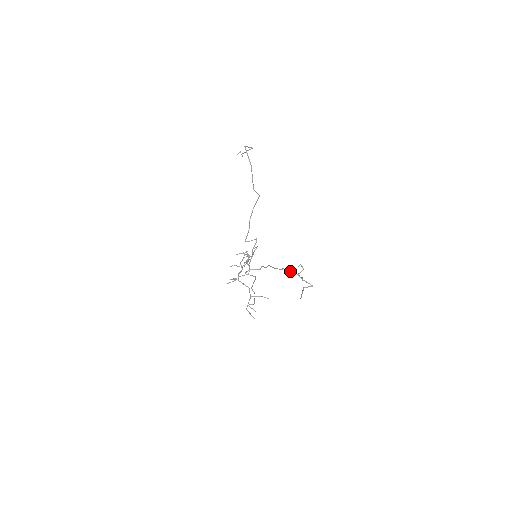
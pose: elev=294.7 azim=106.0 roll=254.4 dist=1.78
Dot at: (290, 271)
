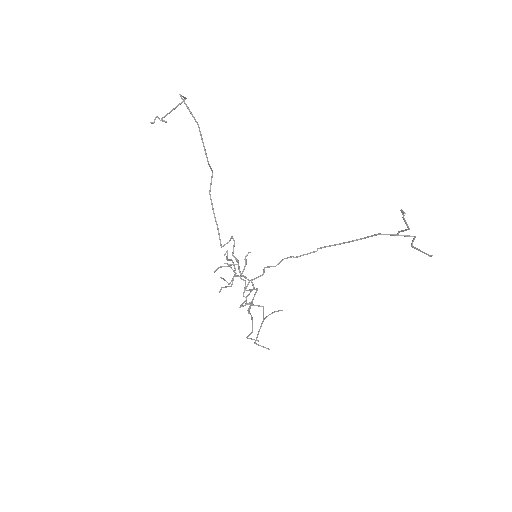
Dot at: (343, 243)
